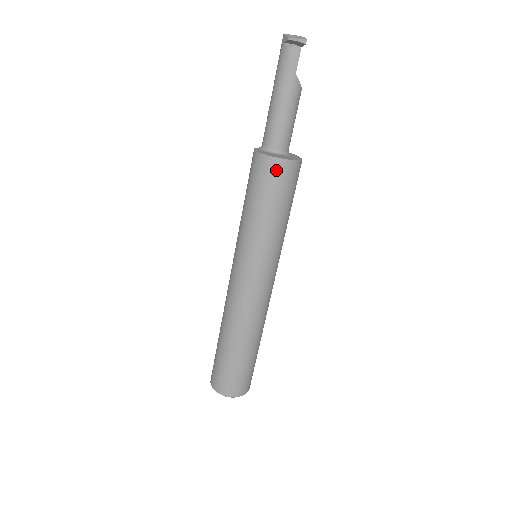
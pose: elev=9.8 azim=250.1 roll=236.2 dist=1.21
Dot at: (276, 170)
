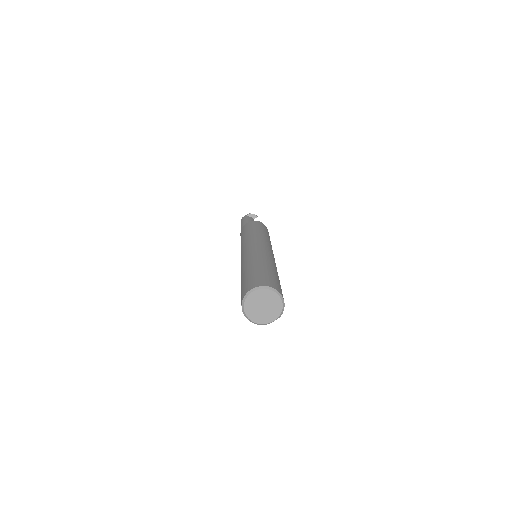
Dot at: (264, 226)
